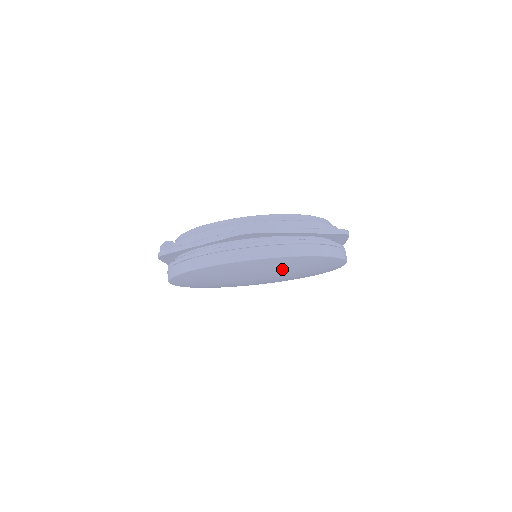
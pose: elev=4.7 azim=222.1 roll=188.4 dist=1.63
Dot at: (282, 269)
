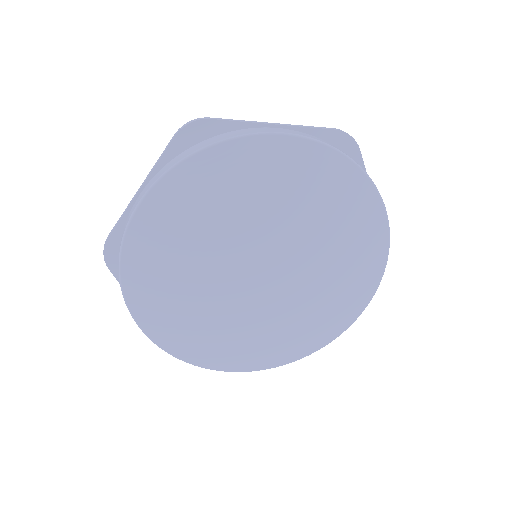
Dot at: (274, 205)
